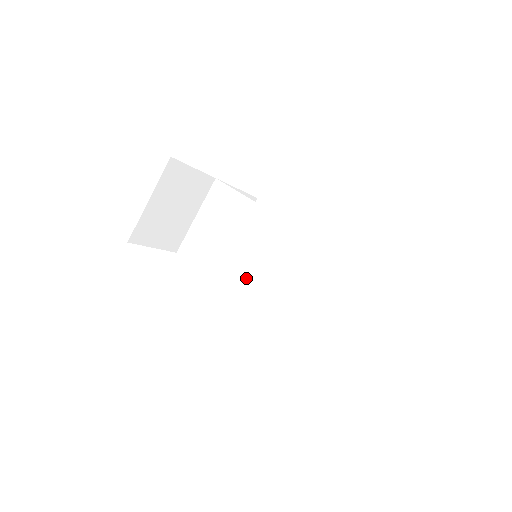
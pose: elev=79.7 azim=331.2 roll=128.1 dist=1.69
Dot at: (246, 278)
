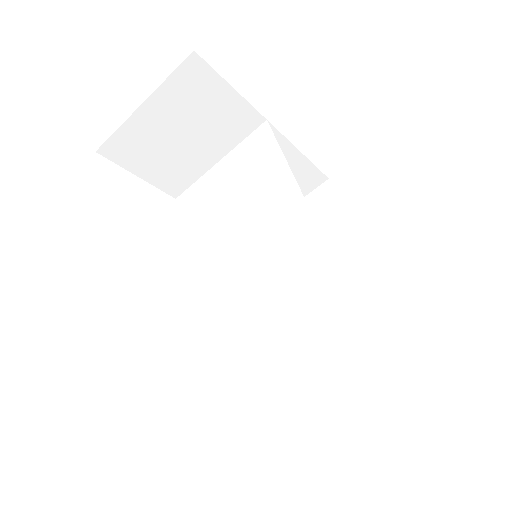
Dot at: (226, 280)
